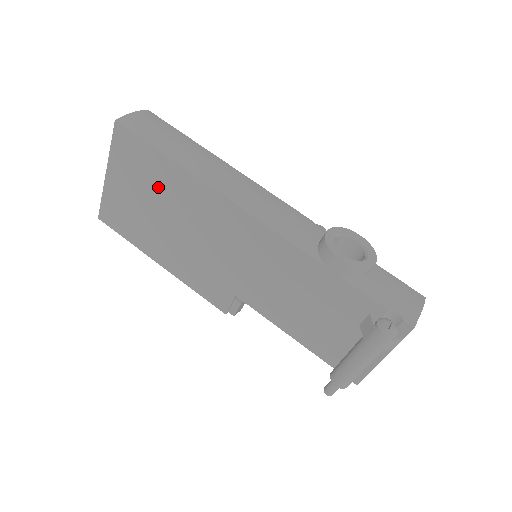
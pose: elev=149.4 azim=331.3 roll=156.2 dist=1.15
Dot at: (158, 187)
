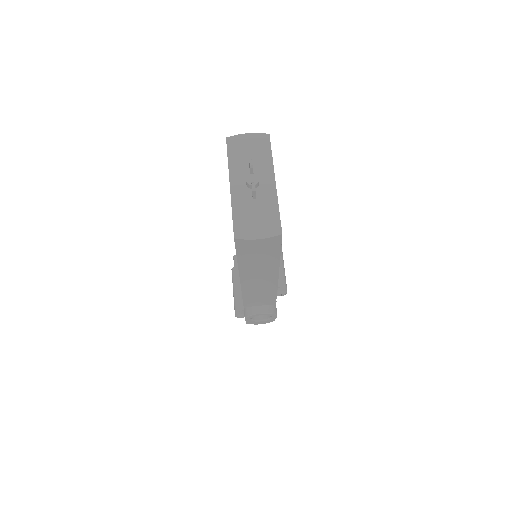
Dot at: occluded
